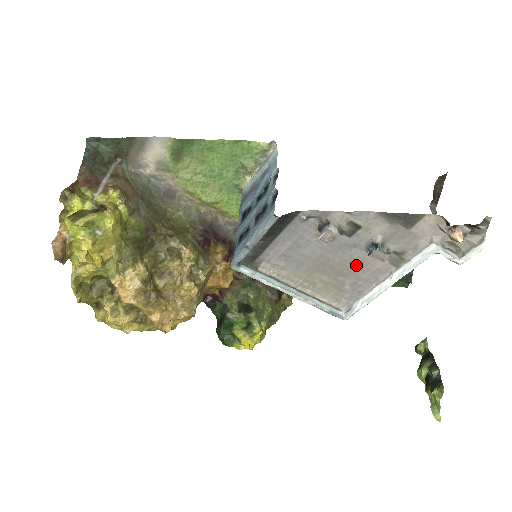
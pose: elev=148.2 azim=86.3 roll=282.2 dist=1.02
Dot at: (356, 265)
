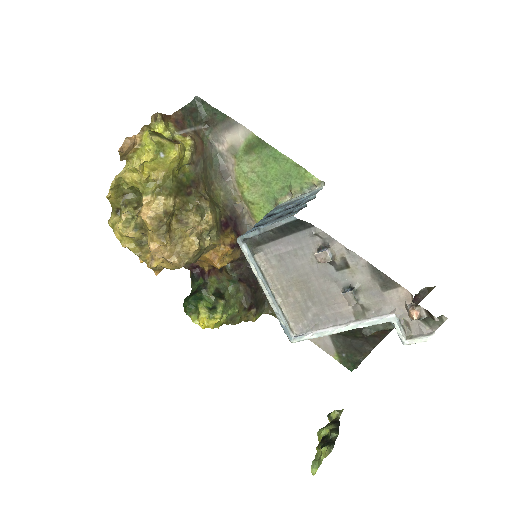
Dot at: (327, 299)
